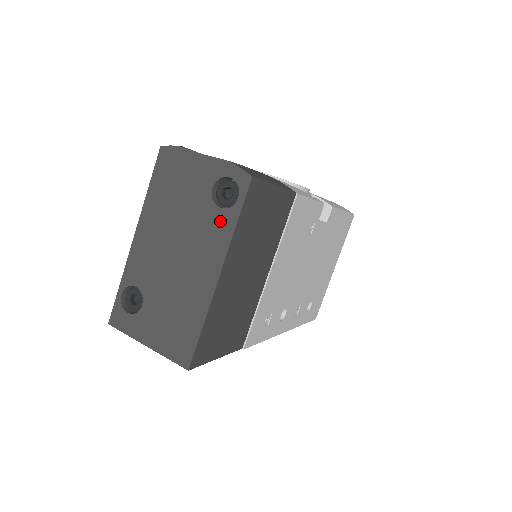
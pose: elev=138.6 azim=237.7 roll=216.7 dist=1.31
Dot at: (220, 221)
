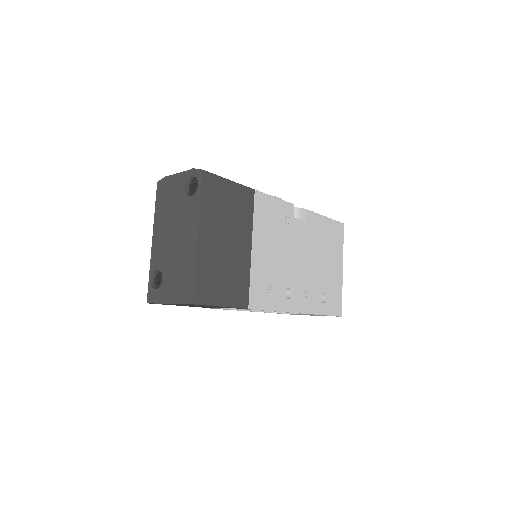
Dot at: (192, 203)
